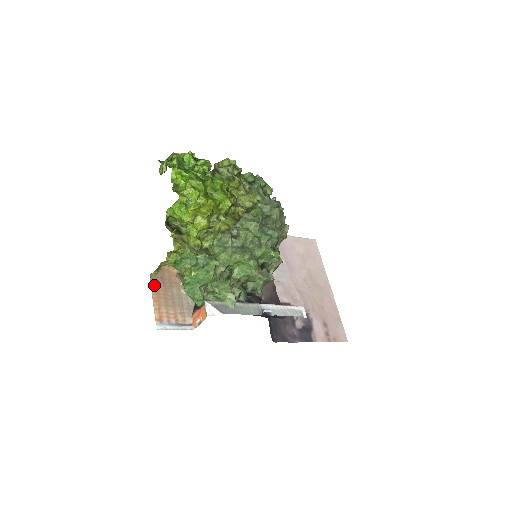
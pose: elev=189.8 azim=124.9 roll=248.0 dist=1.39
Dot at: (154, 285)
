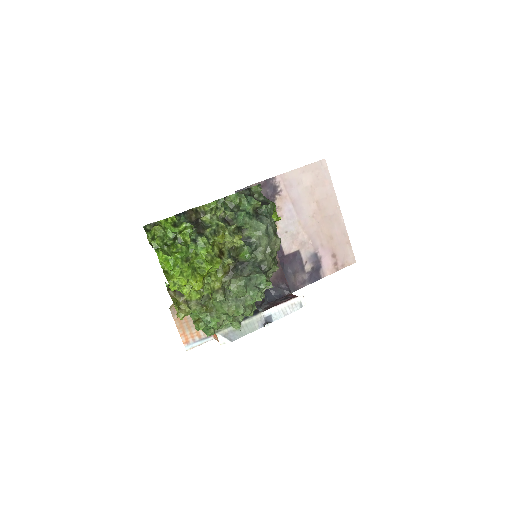
Dot at: (175, 314)
